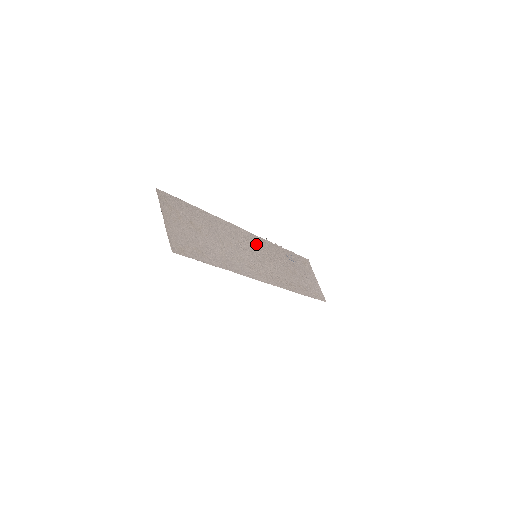
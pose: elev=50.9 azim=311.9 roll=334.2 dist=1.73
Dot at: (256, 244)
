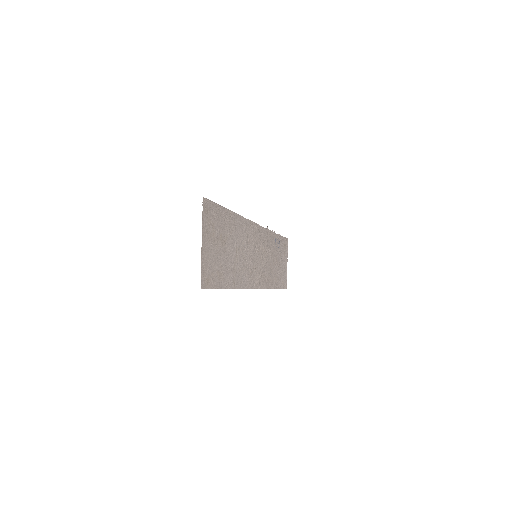
Dot at: (259, 239)
